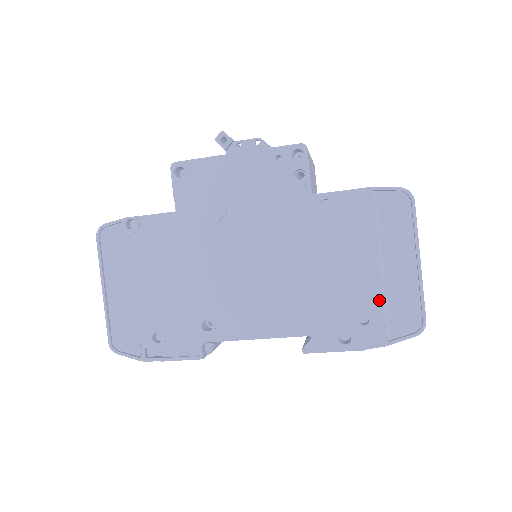
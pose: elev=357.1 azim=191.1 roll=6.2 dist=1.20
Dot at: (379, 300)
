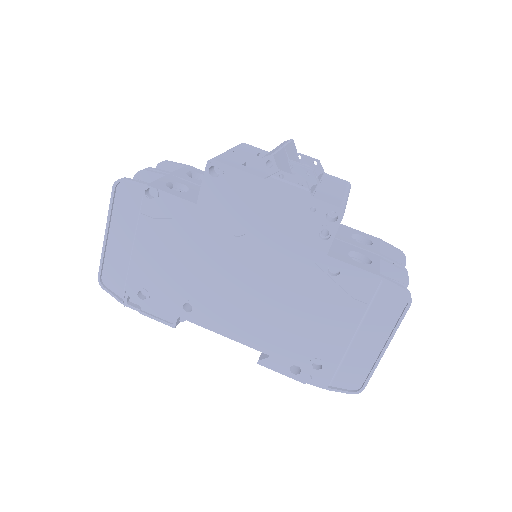
Dot at: (337, 359)
